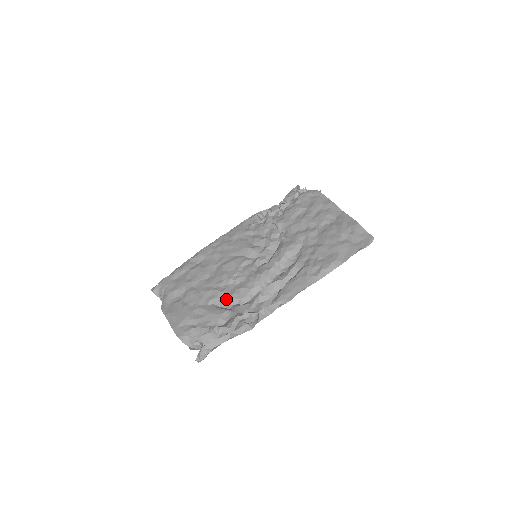
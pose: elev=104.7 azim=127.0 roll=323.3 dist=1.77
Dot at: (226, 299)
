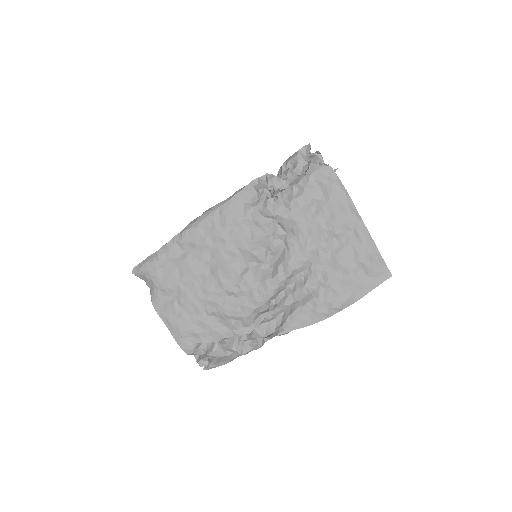
Dot at: (228, 315)
